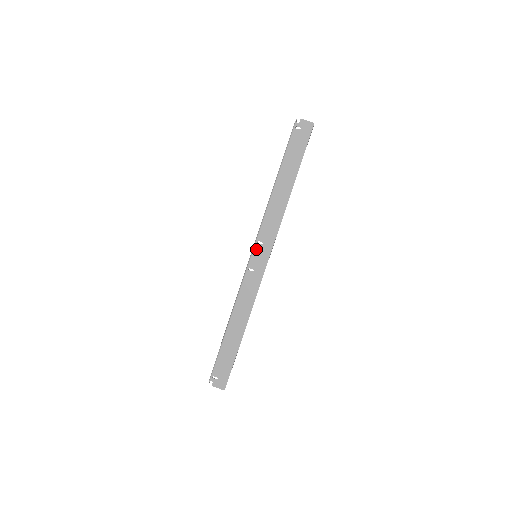
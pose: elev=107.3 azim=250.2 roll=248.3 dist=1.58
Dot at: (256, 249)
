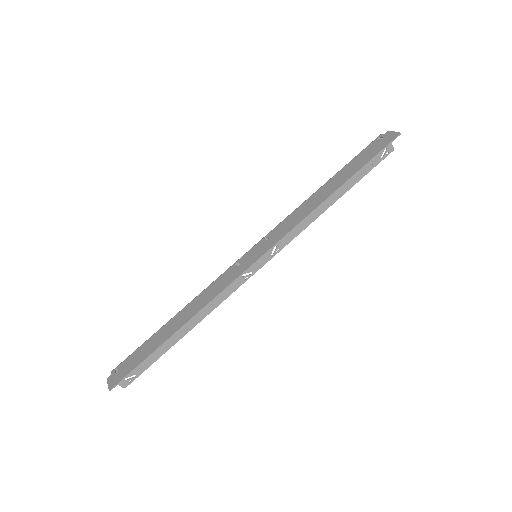
Dot at: (258, 244)
